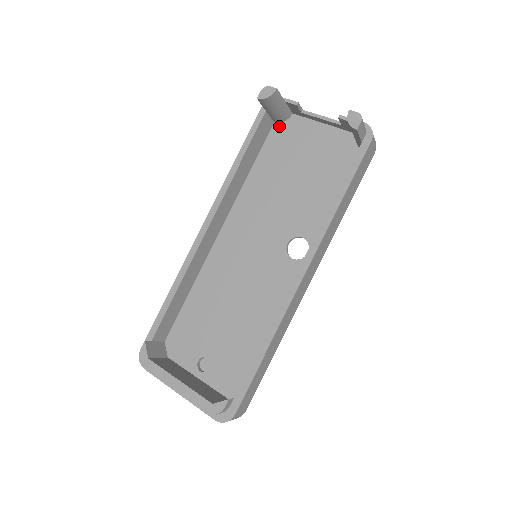
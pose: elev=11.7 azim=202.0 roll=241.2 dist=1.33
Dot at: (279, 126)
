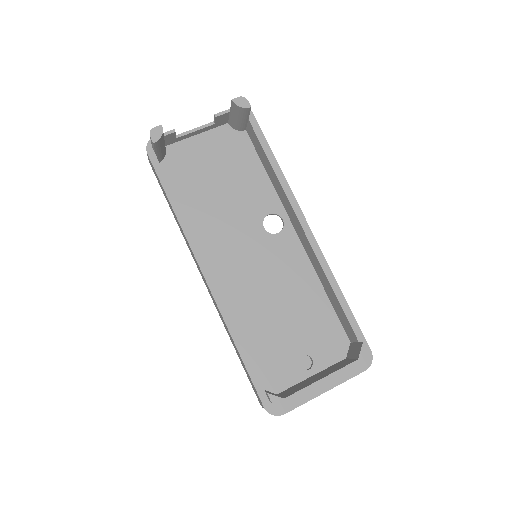
Dot at: (165, 163)
